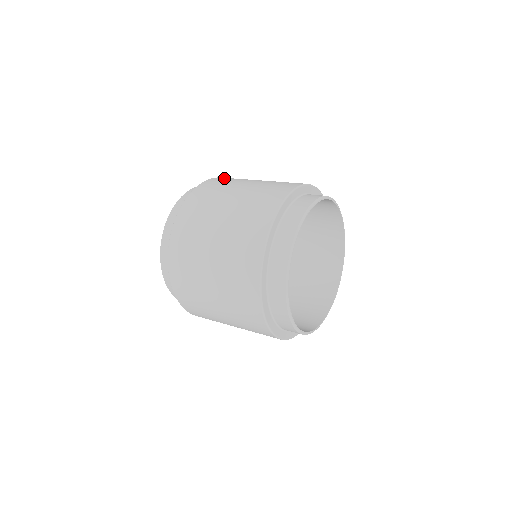
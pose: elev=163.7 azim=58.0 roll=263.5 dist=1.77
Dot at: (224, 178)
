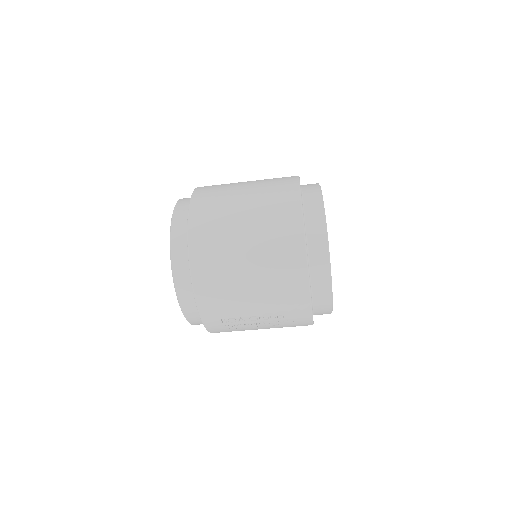
Dot at: occluded
